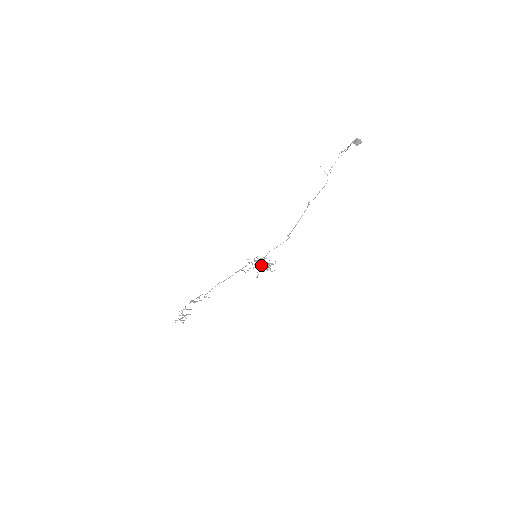
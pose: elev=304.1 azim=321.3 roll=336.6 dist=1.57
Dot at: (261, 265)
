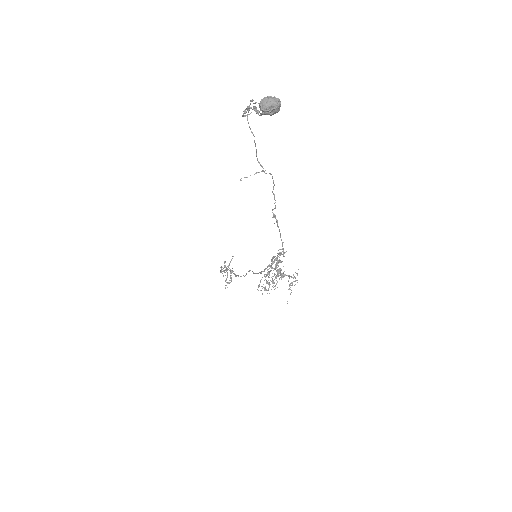
Dot at: occluded
